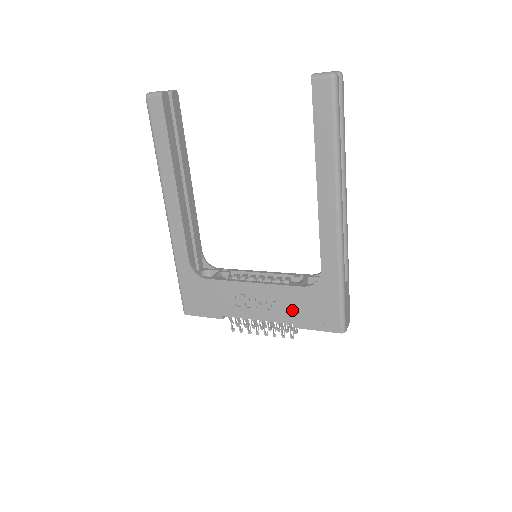
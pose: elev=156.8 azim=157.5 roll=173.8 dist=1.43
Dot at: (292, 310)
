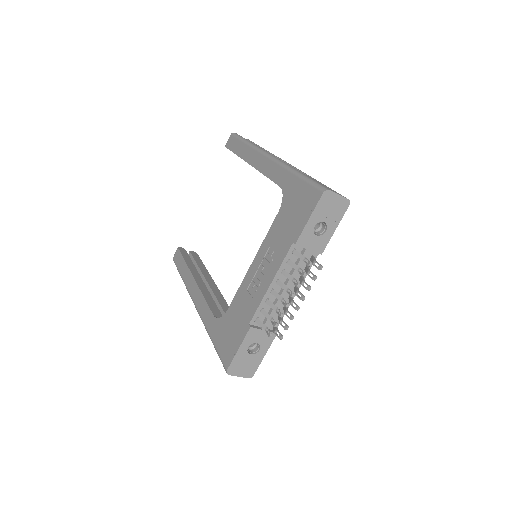
Dot at: (284, 236)
